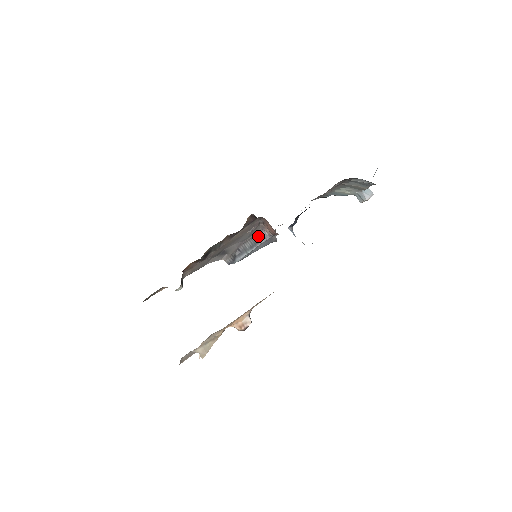
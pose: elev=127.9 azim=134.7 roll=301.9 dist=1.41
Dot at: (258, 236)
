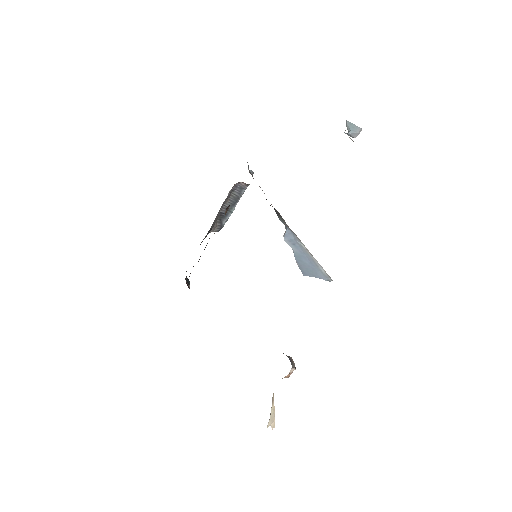
Dot at: (235, 191)
